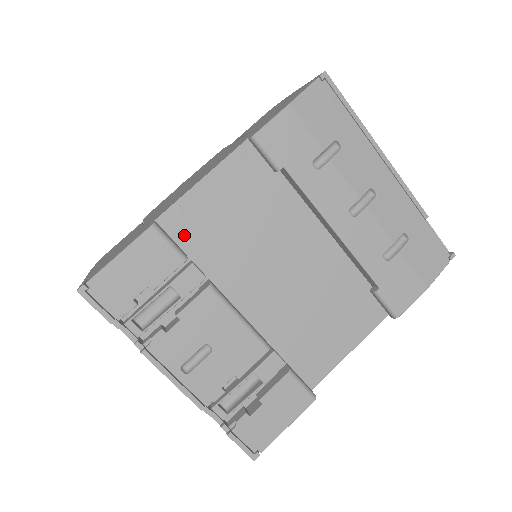
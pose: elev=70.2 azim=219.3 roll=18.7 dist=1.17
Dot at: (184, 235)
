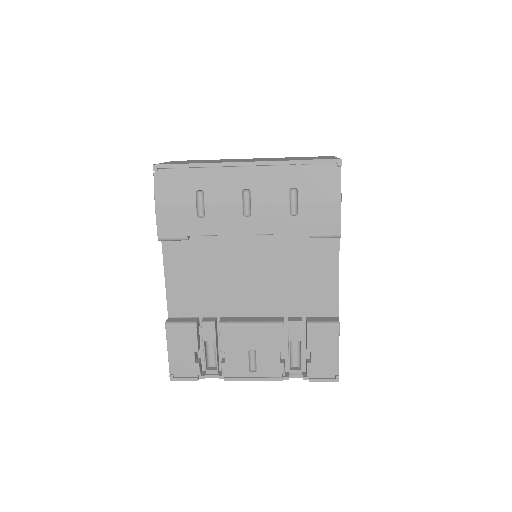
Dot at: (187, 310)
